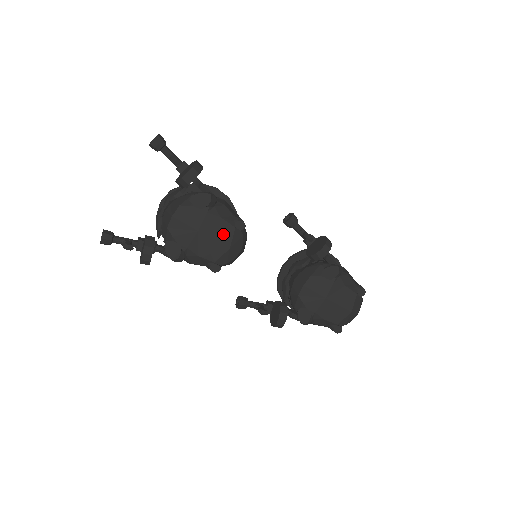
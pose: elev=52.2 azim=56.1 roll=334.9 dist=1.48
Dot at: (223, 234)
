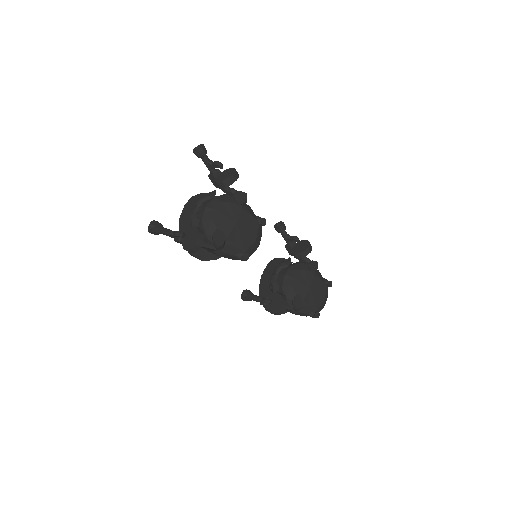
Dot at: (252, 228)
